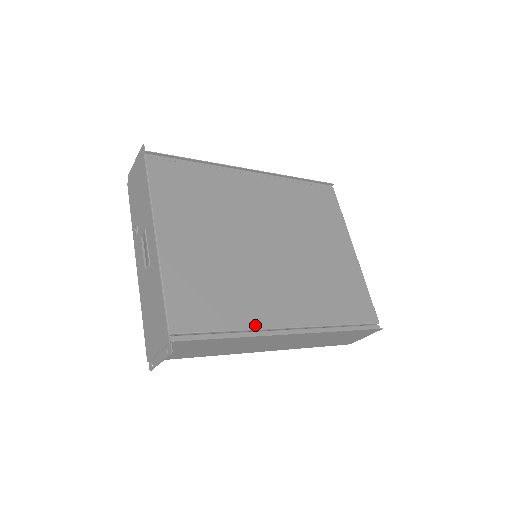
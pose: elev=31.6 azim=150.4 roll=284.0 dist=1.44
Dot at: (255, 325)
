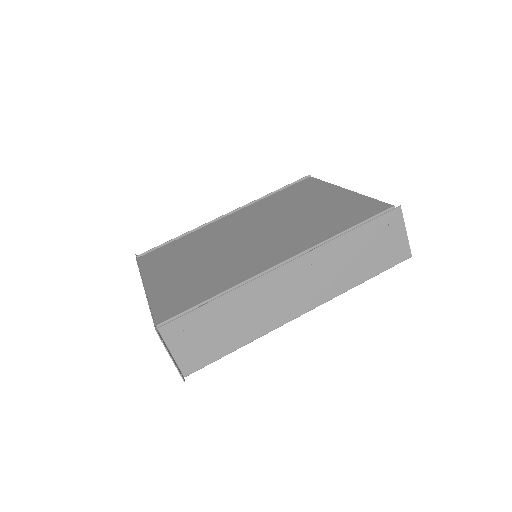
Dot at: (241, 280)
